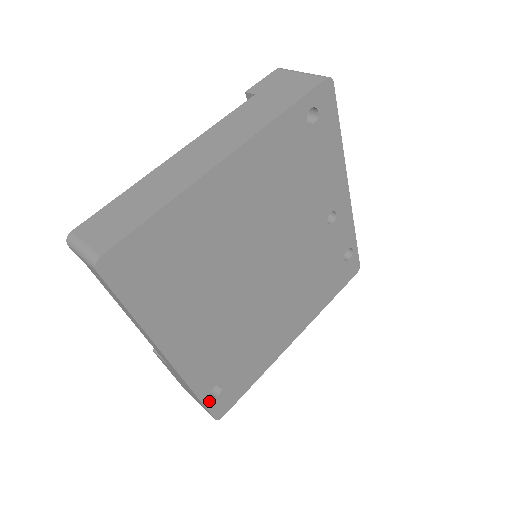
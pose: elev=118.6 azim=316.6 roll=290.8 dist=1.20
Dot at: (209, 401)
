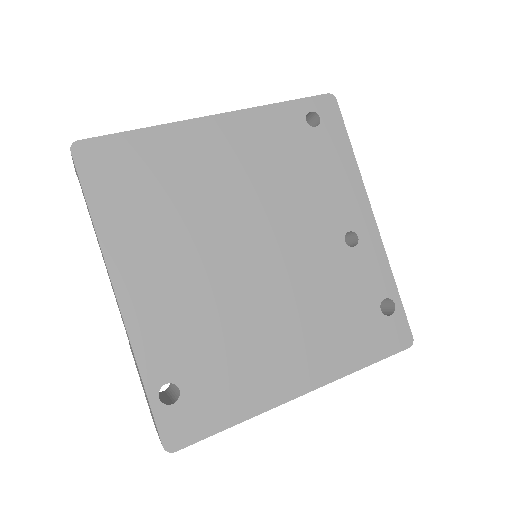
Dot at: (158, 403)
